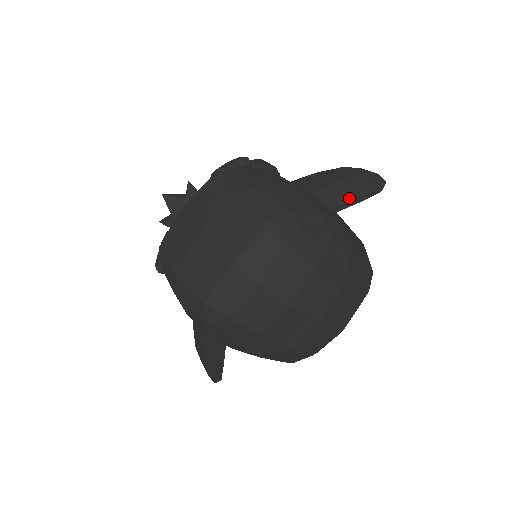
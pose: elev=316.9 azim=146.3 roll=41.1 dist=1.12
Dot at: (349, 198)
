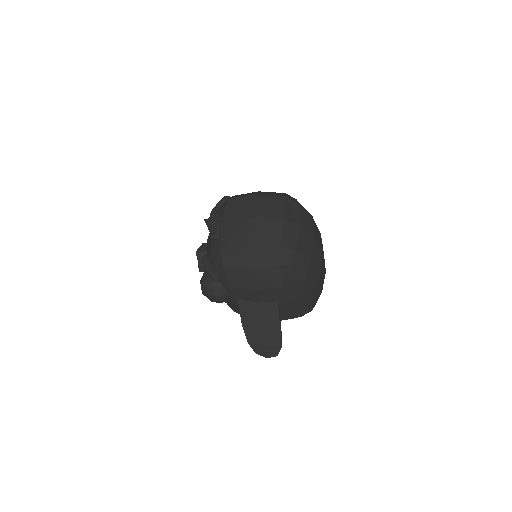
Dot at: occluded
